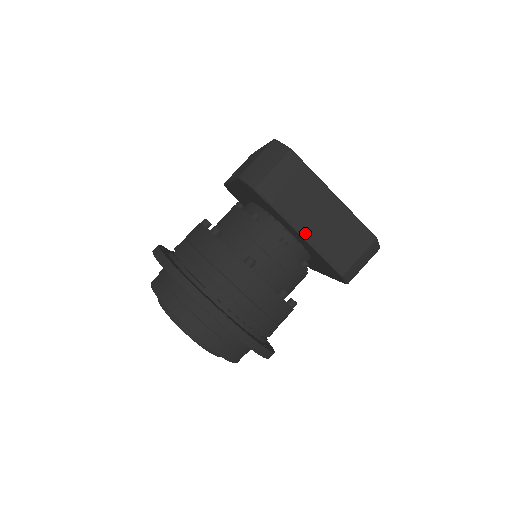
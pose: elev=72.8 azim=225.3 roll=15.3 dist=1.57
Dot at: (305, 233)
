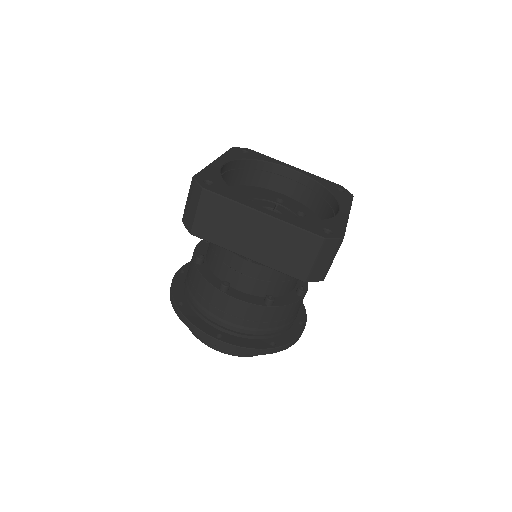
Dot at: (251, 256)
